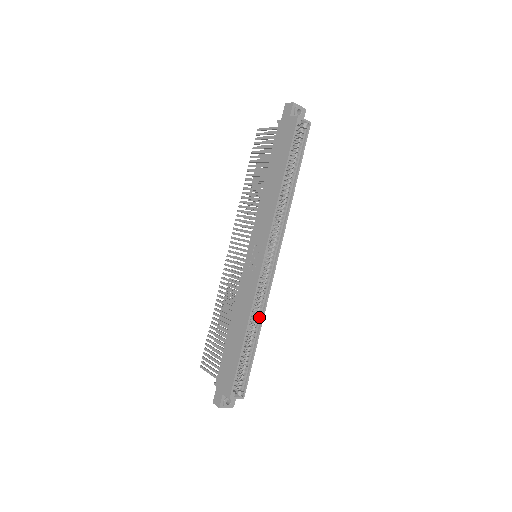
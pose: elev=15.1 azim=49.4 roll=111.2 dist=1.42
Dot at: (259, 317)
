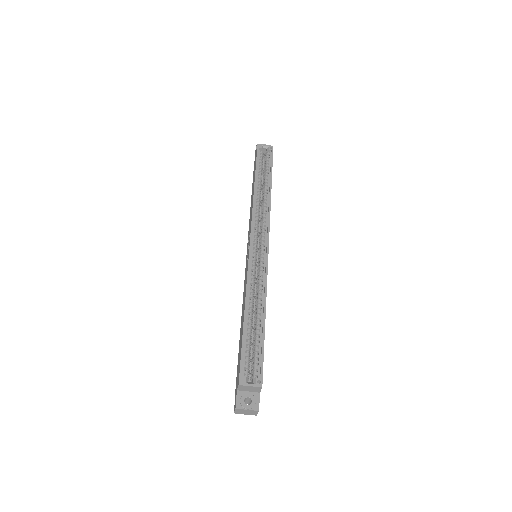
Dot at: (262, 296)
